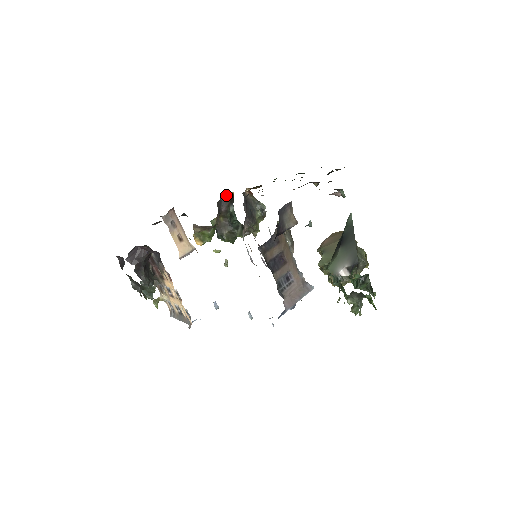
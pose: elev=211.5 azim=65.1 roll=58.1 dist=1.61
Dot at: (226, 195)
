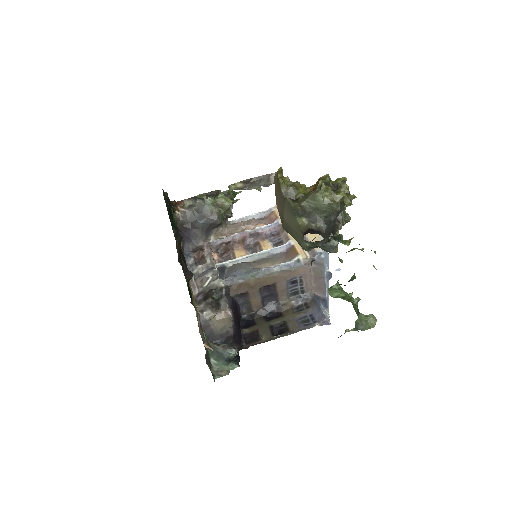
Dot at: occluded
